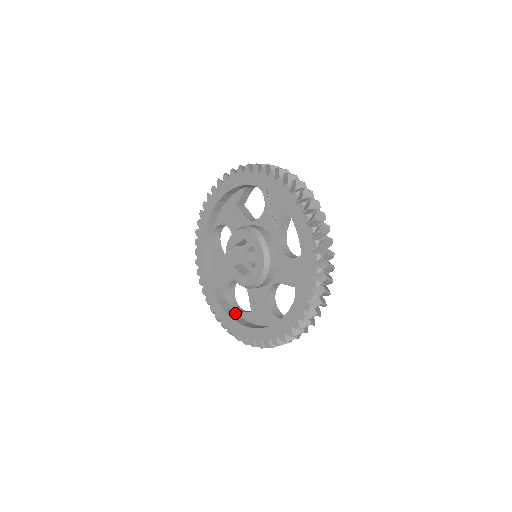
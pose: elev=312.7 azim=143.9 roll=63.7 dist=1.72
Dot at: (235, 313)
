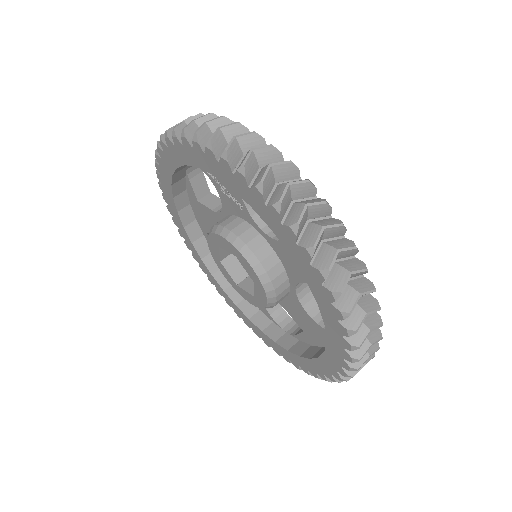
Dot at: (291, 338)
